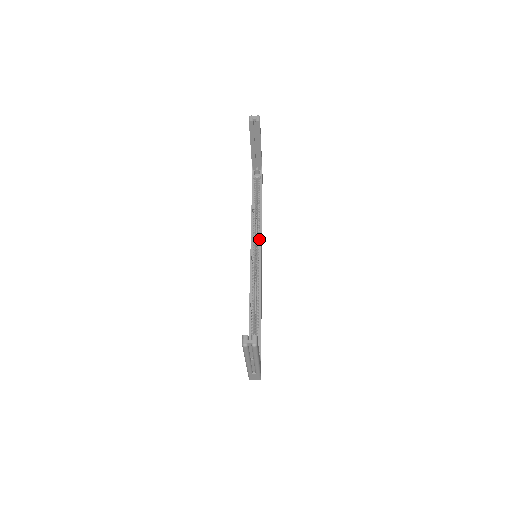
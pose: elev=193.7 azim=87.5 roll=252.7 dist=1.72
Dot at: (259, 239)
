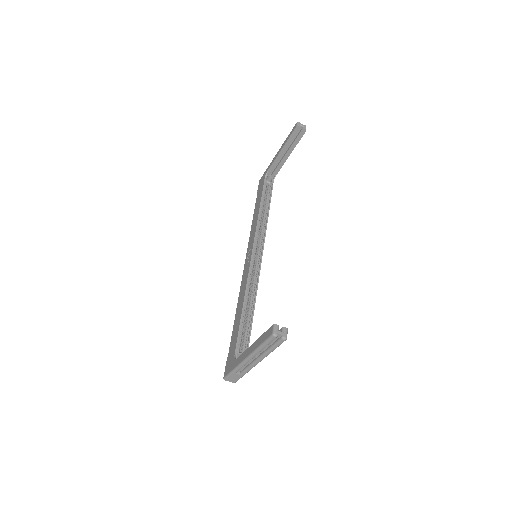
Dot at: (262, 241)
